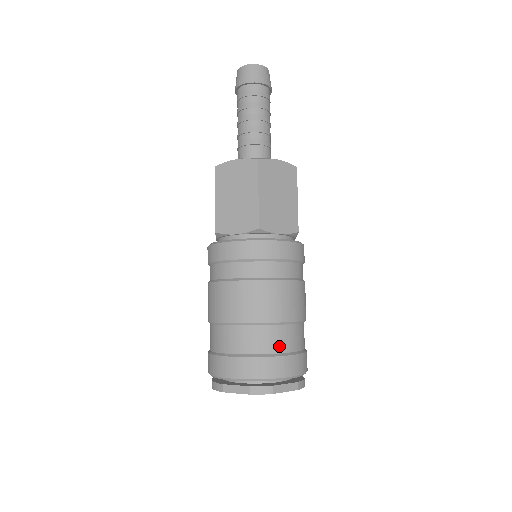
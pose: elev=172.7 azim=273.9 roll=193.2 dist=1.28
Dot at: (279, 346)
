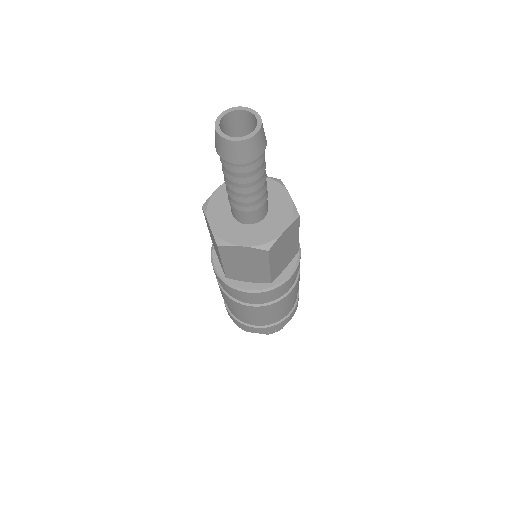
Dot at: (249, 322)
